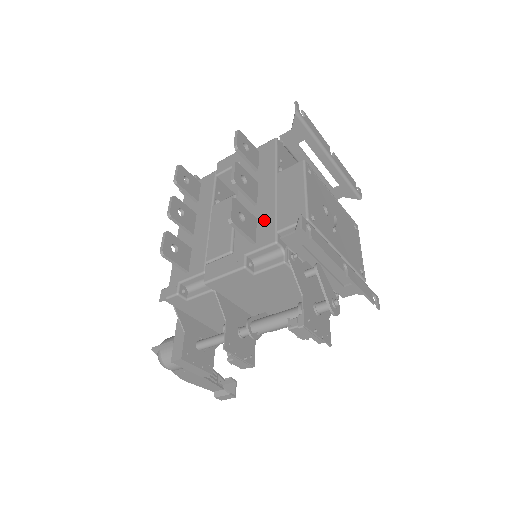
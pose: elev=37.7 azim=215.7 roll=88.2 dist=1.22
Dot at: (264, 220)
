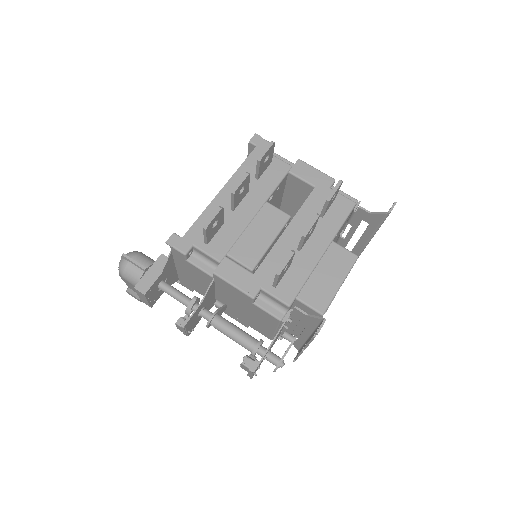
Dot at: (295, 274)
